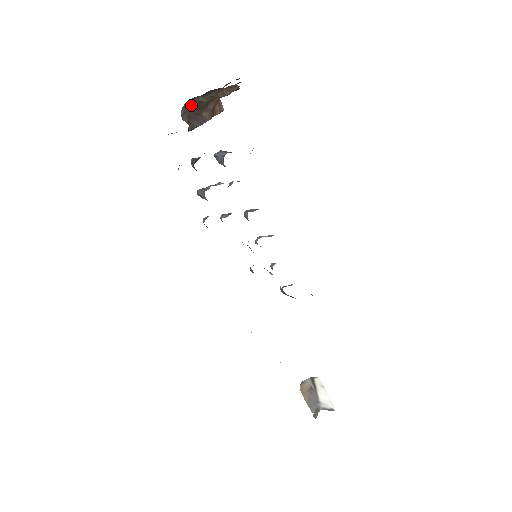
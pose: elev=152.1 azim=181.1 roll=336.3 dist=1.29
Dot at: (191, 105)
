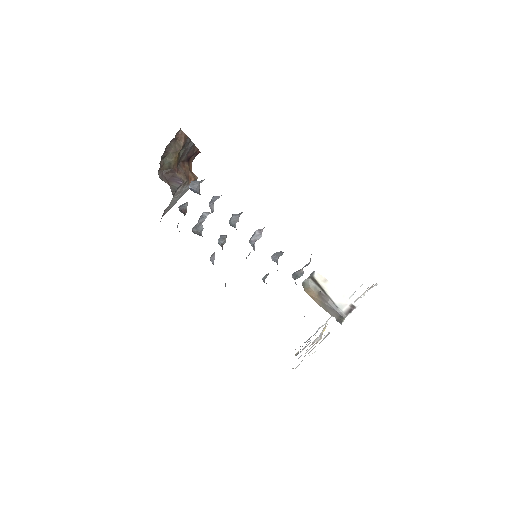
Dot at: (165, 170)
